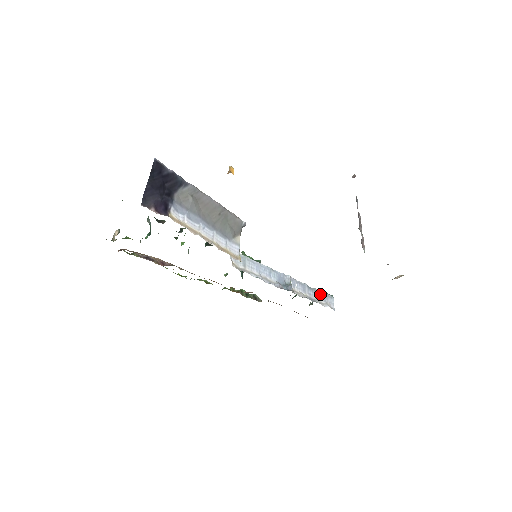
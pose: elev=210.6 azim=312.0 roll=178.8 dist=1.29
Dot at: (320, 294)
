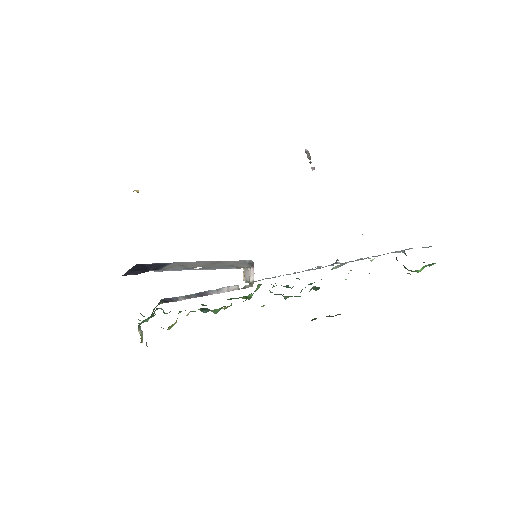
Dot at: (399, 252)
